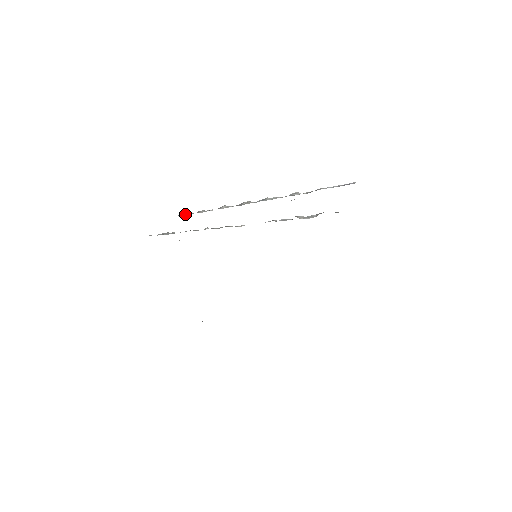
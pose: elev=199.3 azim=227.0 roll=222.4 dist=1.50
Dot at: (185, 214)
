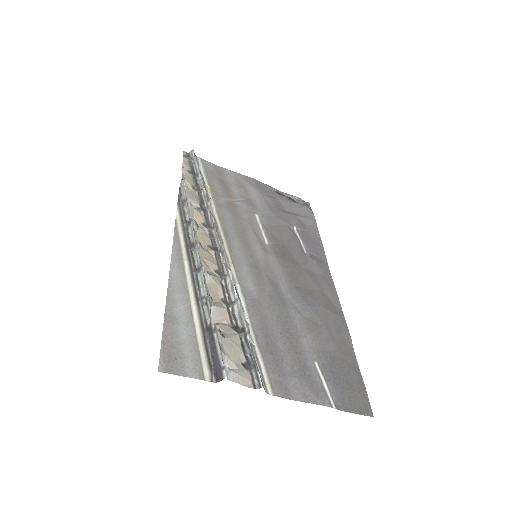
Dot at: (182, 188)
